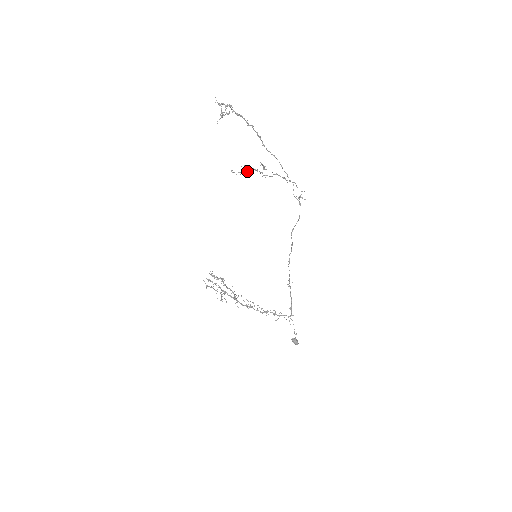
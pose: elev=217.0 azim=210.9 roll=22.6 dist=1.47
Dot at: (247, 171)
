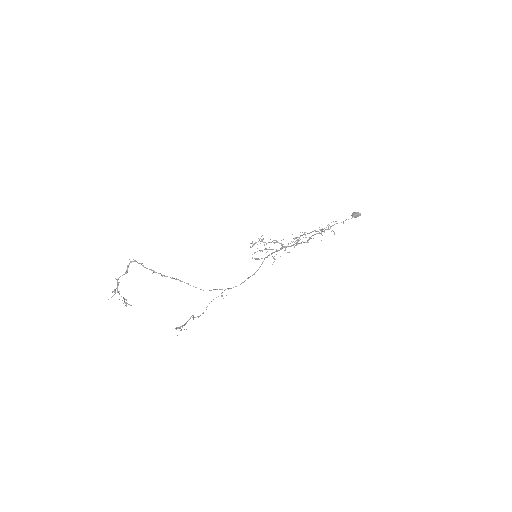
Dot at: occluded
